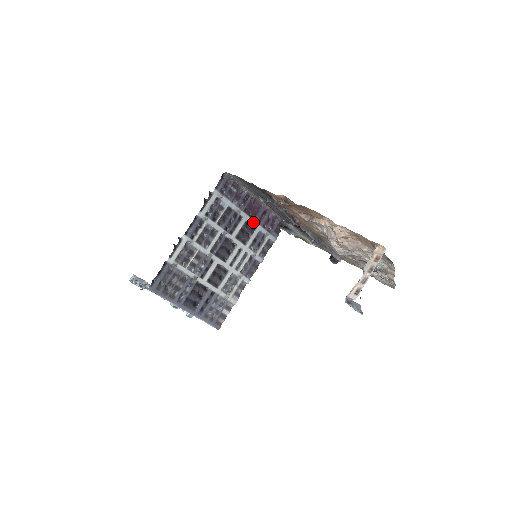
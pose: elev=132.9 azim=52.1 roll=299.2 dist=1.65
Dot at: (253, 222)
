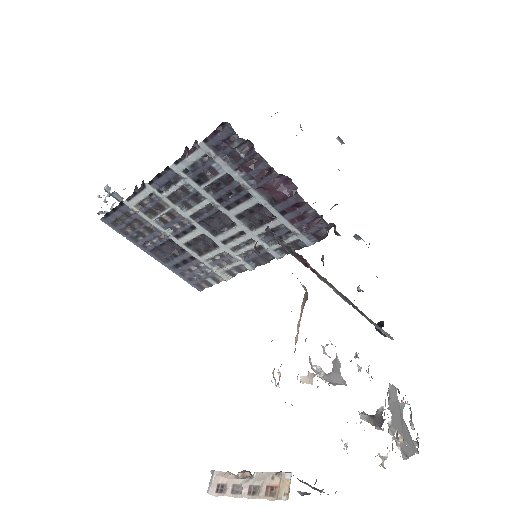
Dot at: (272, 209)
